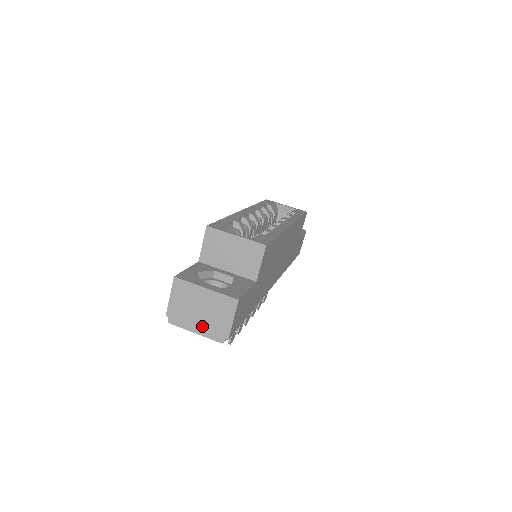
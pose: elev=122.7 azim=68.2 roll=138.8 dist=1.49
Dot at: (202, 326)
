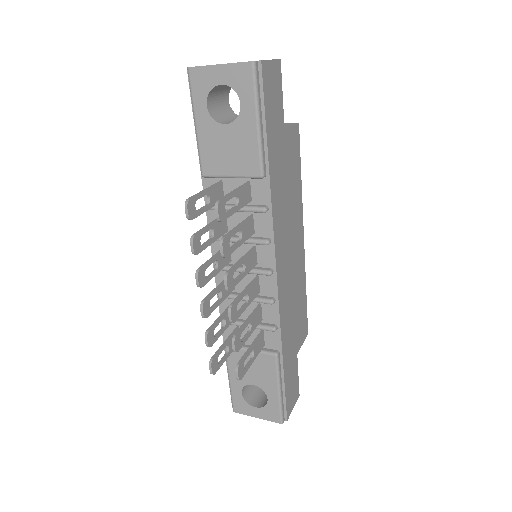
Dot at: occluded
